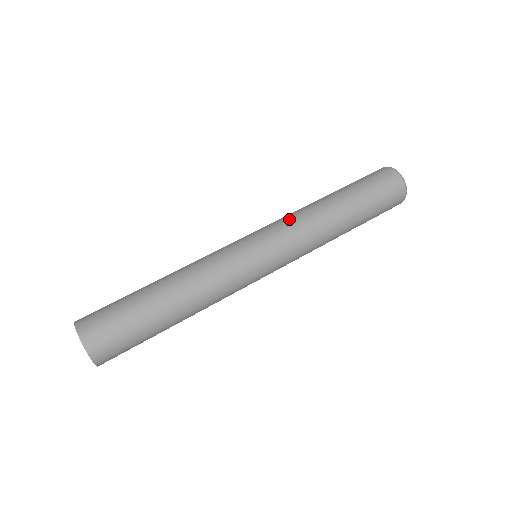
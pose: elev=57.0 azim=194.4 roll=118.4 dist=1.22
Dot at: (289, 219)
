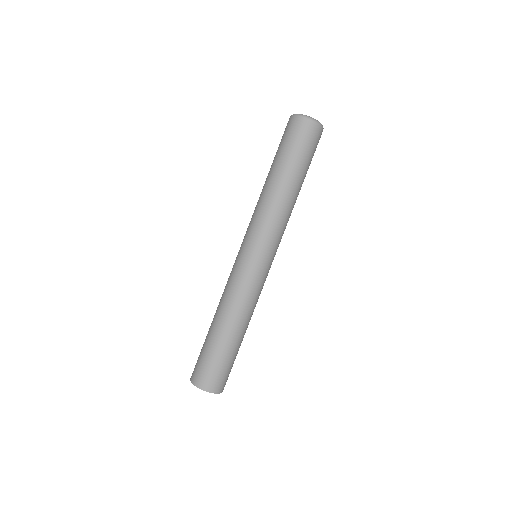
Dot at: (252, 217)
